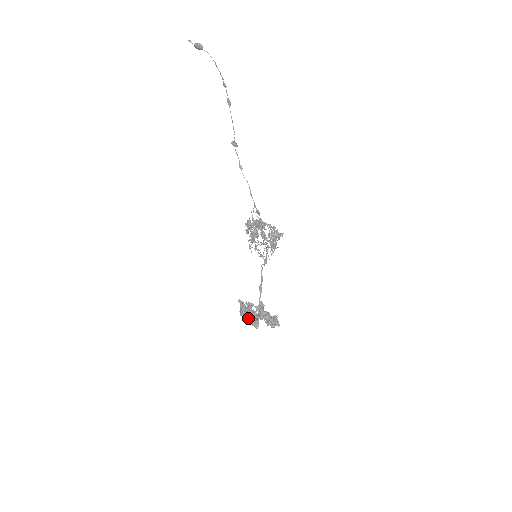
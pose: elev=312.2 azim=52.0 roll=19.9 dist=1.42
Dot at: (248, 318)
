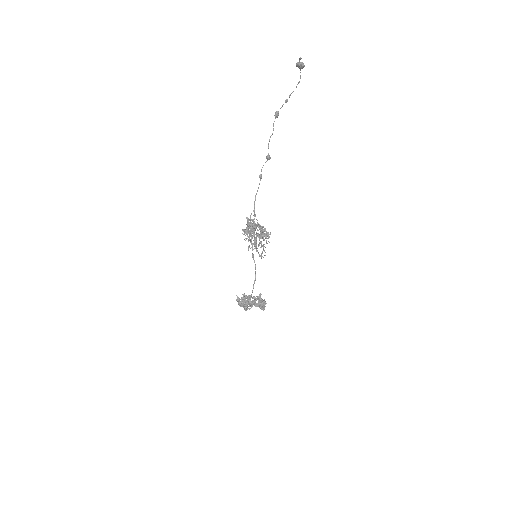
Dot at: (243, 305)
